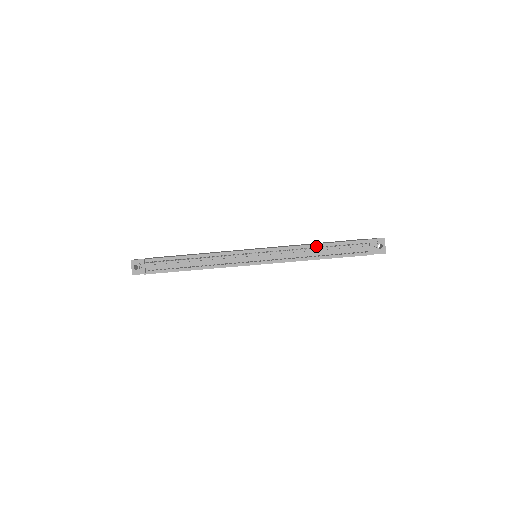
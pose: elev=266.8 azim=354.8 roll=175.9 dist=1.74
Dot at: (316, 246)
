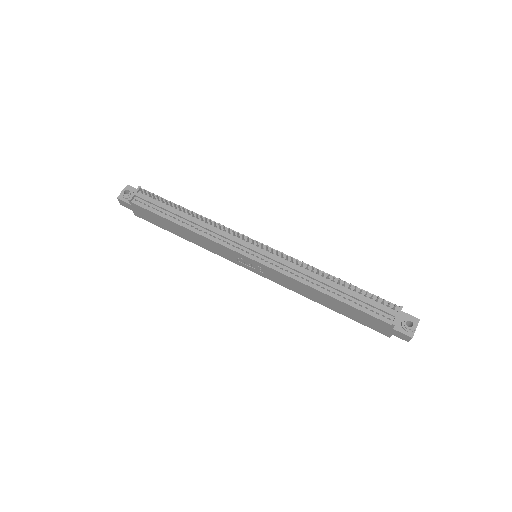
Dot at: (331, 278)
